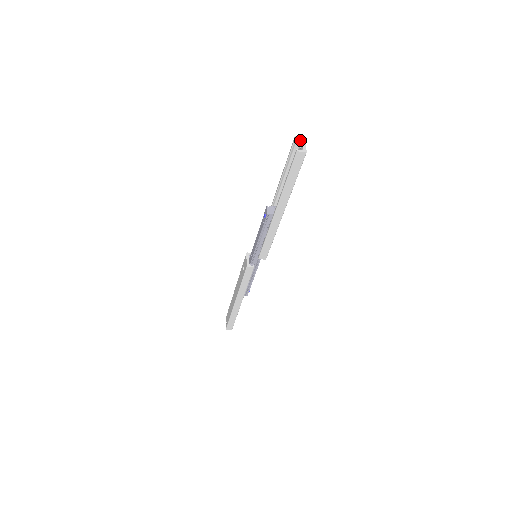
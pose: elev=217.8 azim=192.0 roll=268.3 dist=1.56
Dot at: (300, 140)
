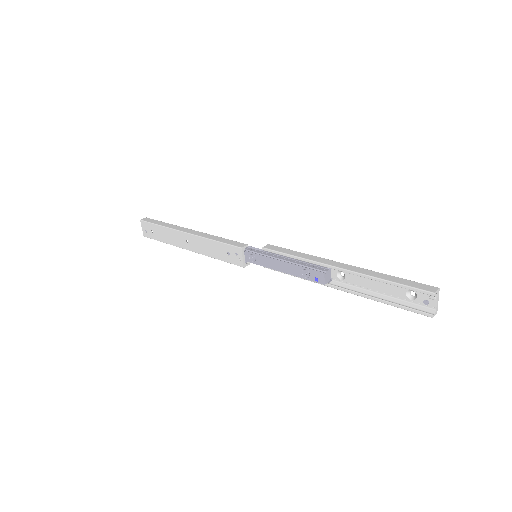
Dot at: (435, 293)
